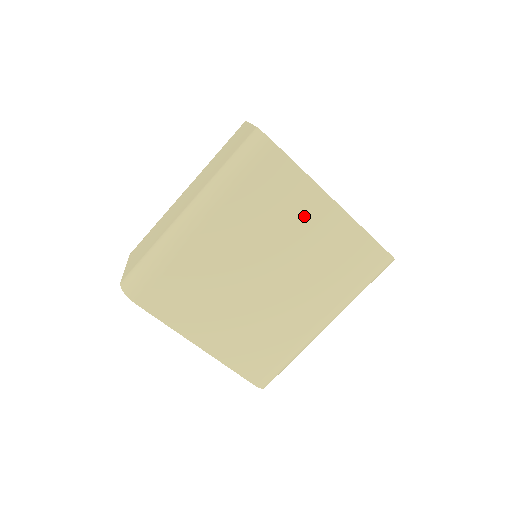
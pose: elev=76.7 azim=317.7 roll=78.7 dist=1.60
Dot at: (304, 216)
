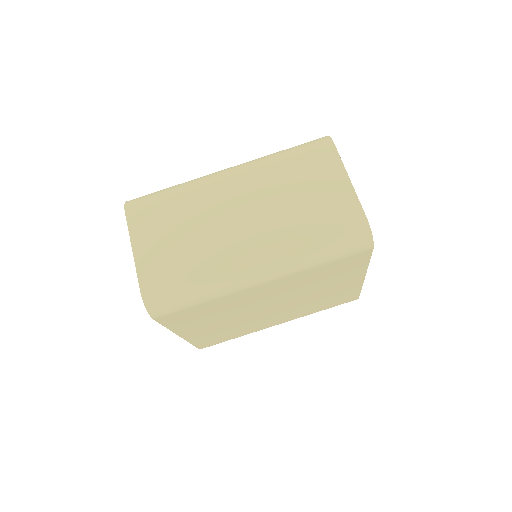
Dot at: (338, 282)
